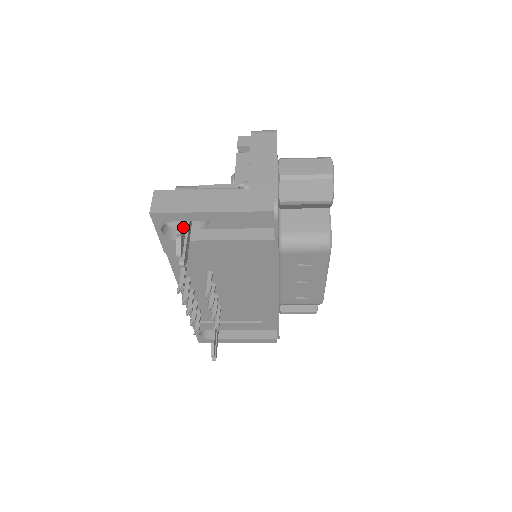
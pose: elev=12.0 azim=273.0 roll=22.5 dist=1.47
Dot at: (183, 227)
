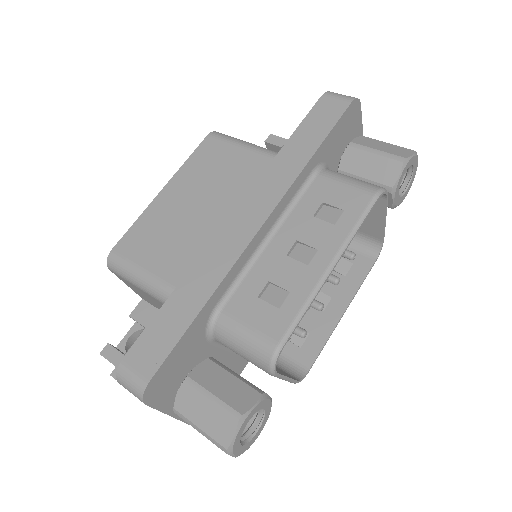
Dot at: occluded
